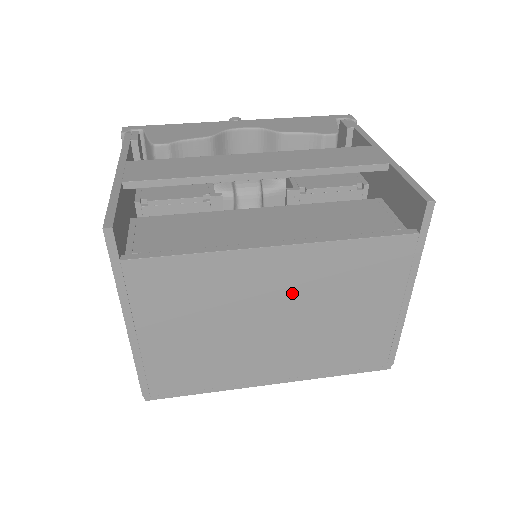
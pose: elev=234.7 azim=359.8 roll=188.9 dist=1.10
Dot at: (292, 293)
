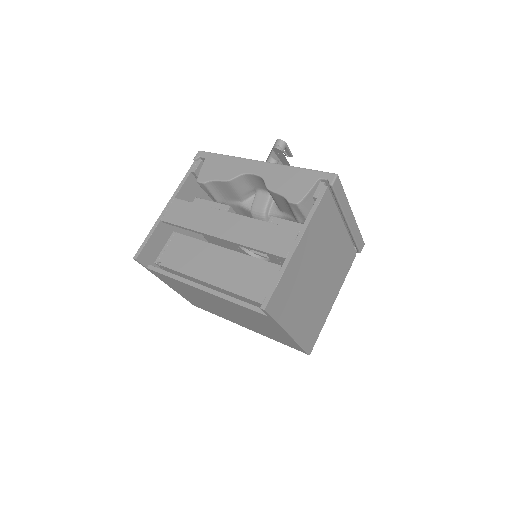
Dot at: (224, 306)
